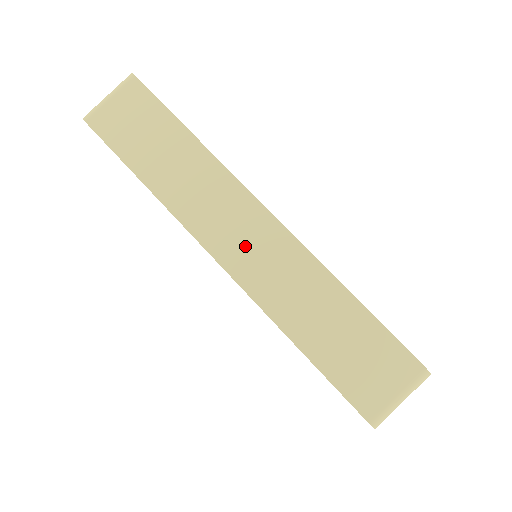
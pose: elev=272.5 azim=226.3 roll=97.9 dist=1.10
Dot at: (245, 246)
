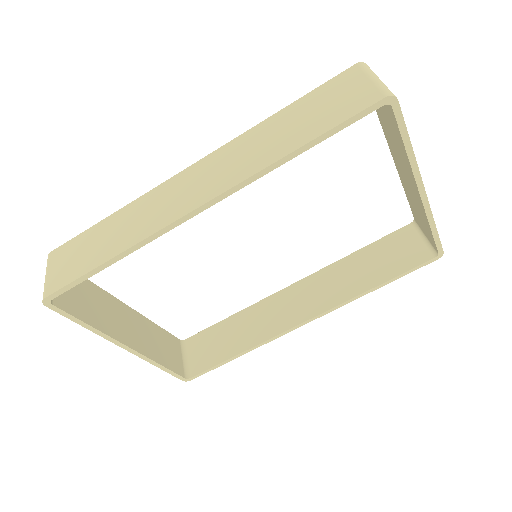
Dot at: (202, 184)
